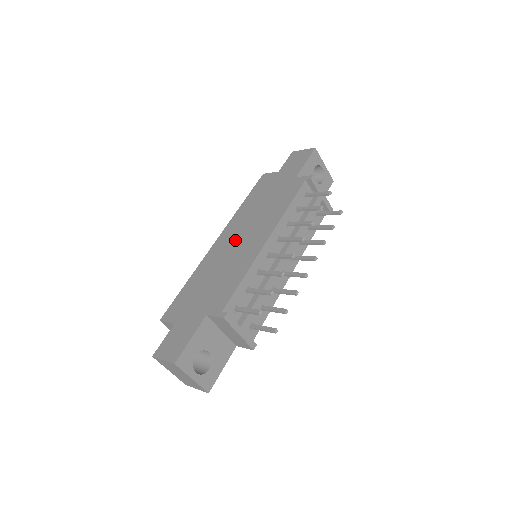
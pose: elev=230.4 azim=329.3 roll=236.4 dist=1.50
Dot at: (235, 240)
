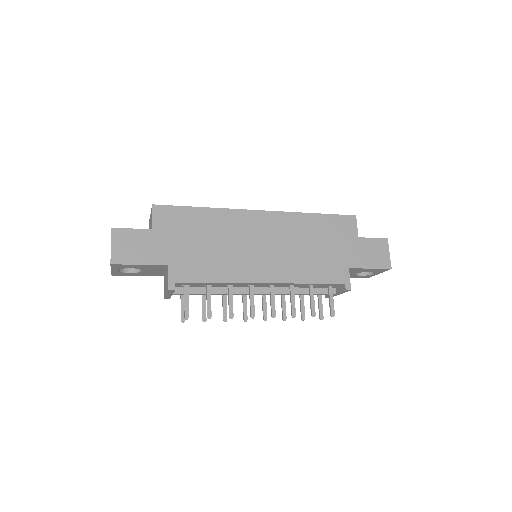
Dot at: (262, 239)
